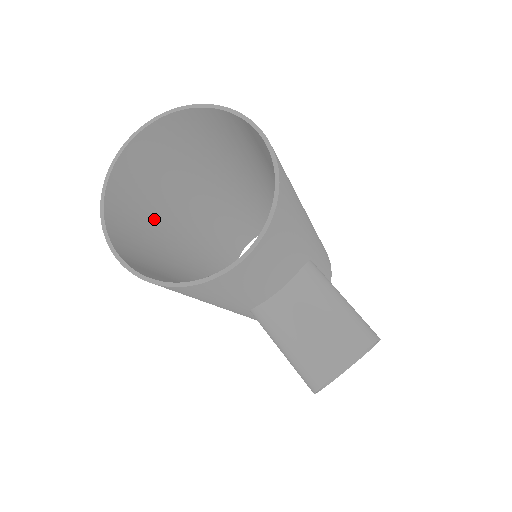
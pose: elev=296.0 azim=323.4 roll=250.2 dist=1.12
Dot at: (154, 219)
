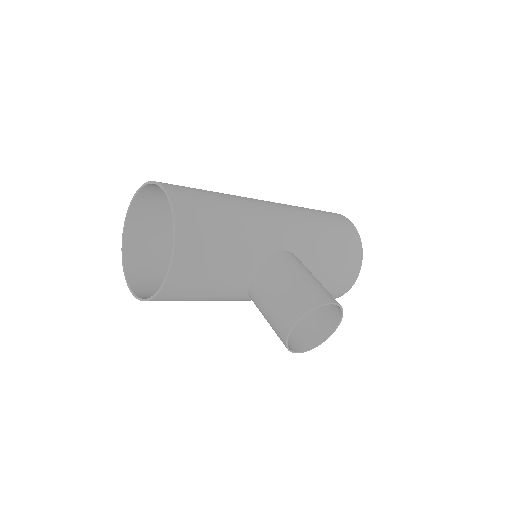
Dot at: occluded
